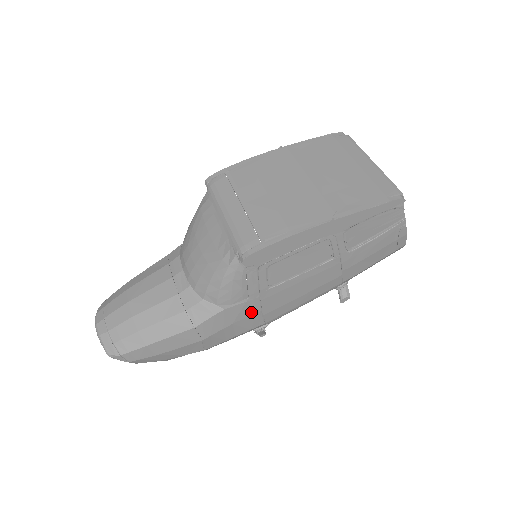
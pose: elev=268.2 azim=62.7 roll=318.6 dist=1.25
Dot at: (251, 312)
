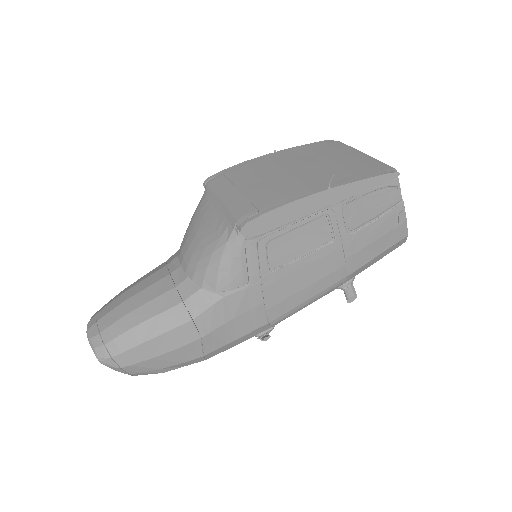
Dot at: (253, 304)
